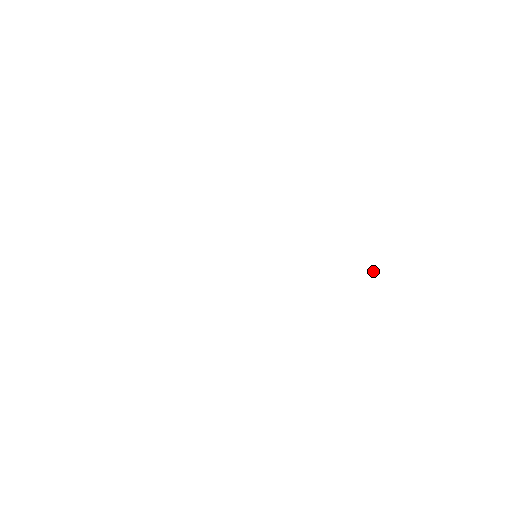
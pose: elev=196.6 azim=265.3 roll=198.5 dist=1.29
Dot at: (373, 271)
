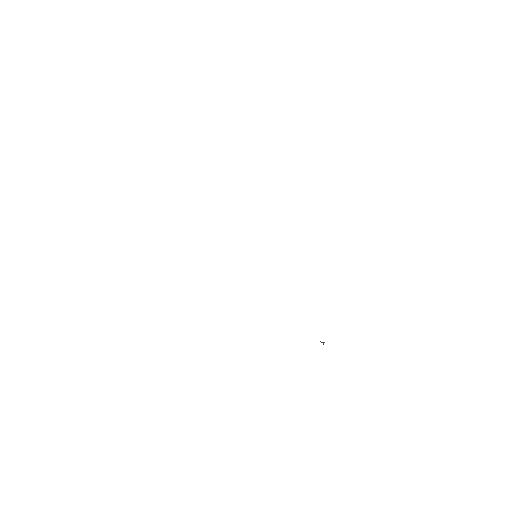
Dot at: occluded
